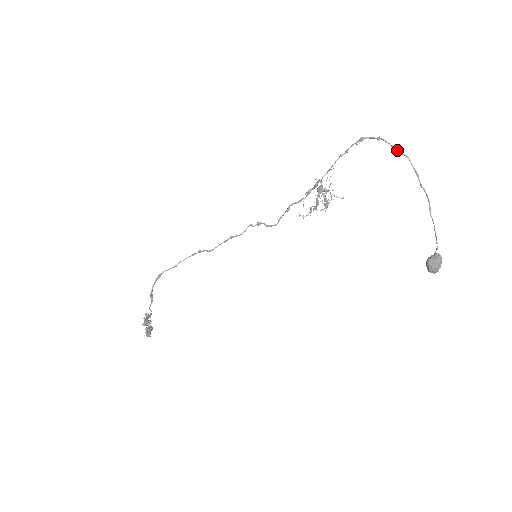
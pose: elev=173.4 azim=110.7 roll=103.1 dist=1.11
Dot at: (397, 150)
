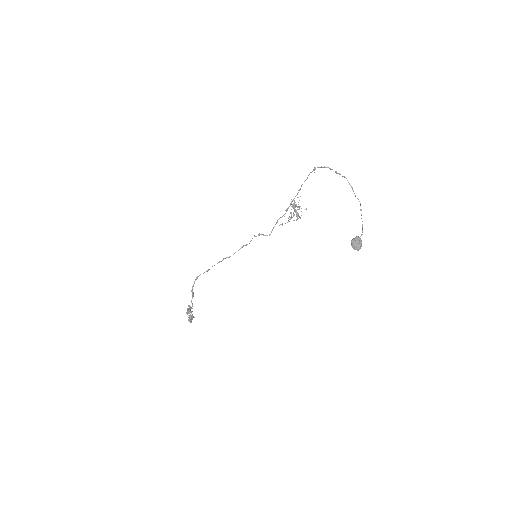
Dot at: (339, 174)
